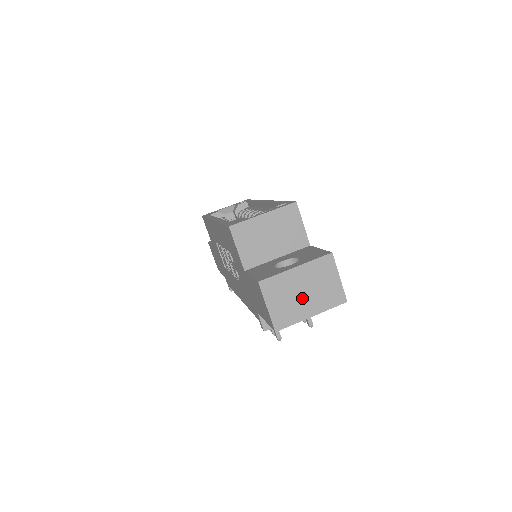
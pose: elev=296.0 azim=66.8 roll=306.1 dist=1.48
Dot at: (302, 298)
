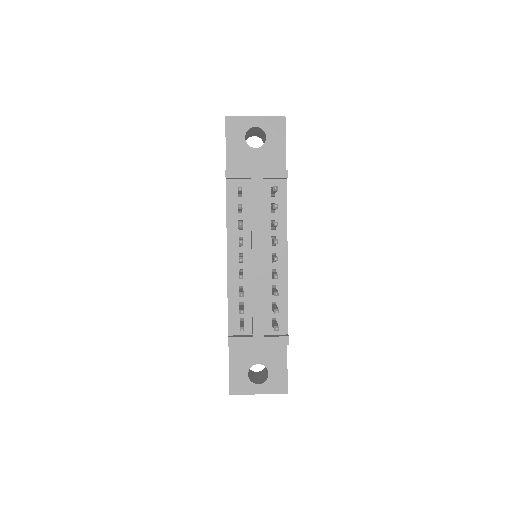
Dot at: occluded
